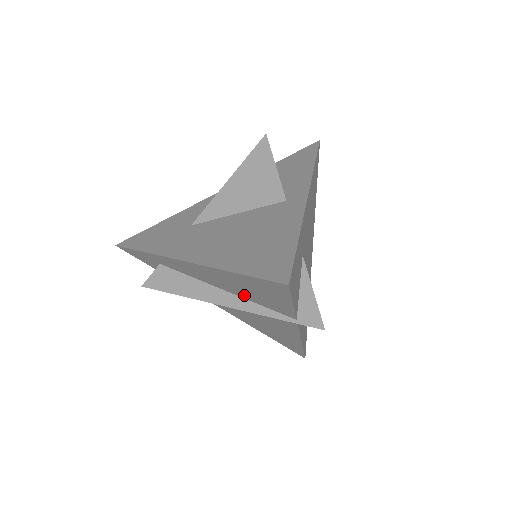
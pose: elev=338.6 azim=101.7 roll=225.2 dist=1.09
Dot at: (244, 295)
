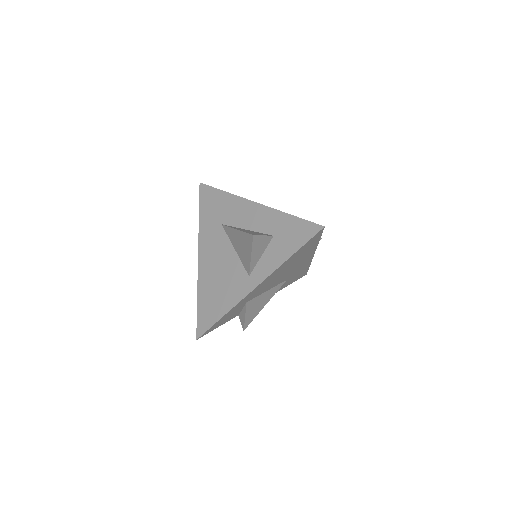
Dot at: occluded
